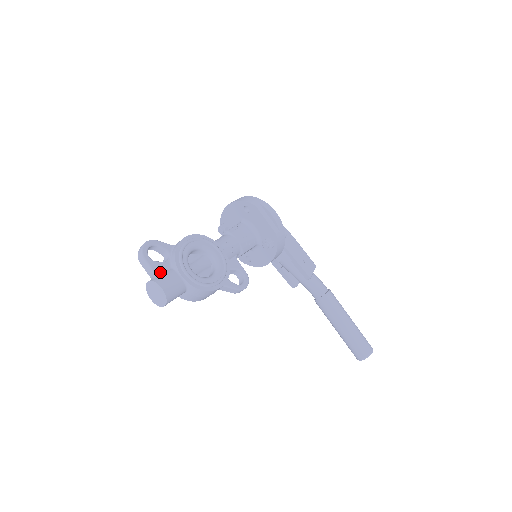
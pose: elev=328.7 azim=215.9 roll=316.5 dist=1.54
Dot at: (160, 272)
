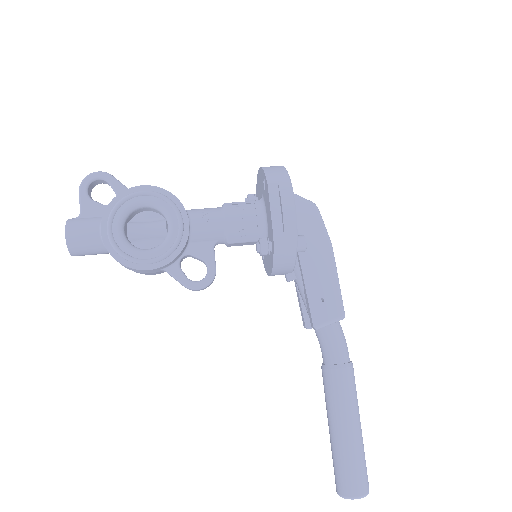
Dot at: (87, 214)
